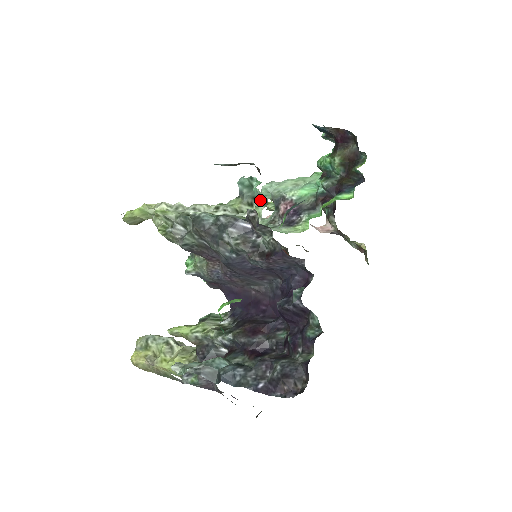
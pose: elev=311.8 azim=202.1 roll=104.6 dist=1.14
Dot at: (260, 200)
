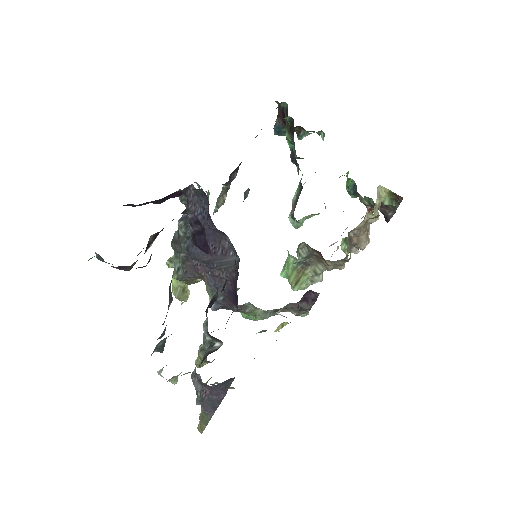
Dot at: occluded
